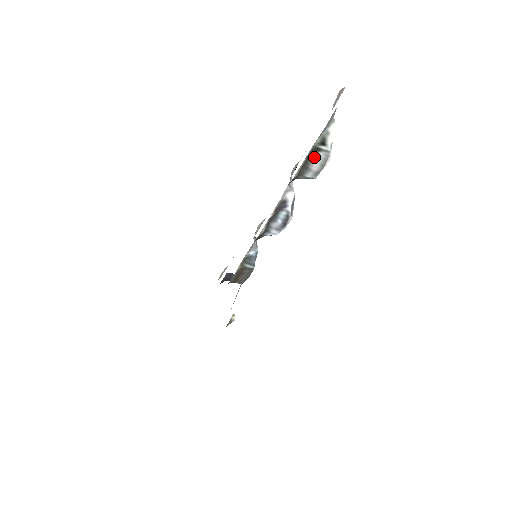
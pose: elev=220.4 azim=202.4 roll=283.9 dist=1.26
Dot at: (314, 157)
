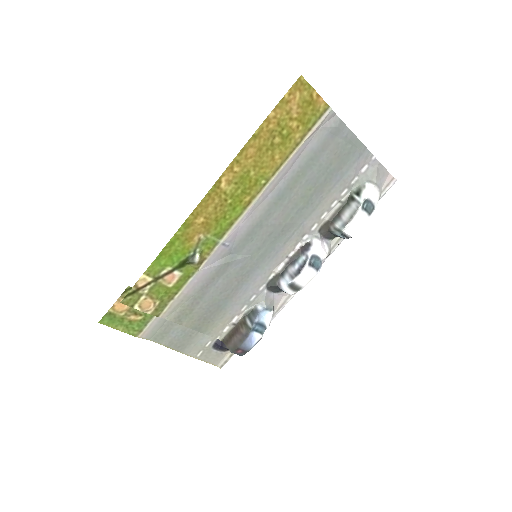
Dot at: (348, 207)
